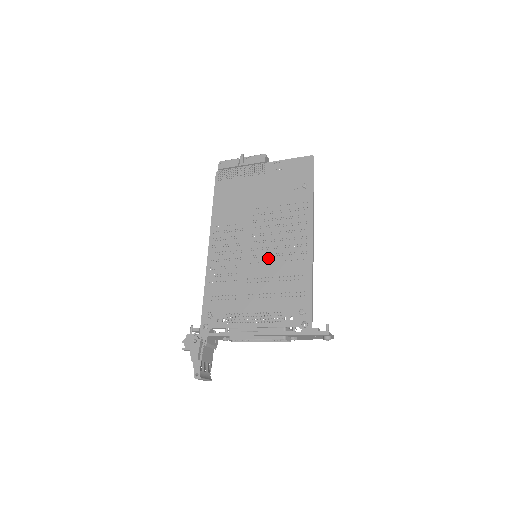
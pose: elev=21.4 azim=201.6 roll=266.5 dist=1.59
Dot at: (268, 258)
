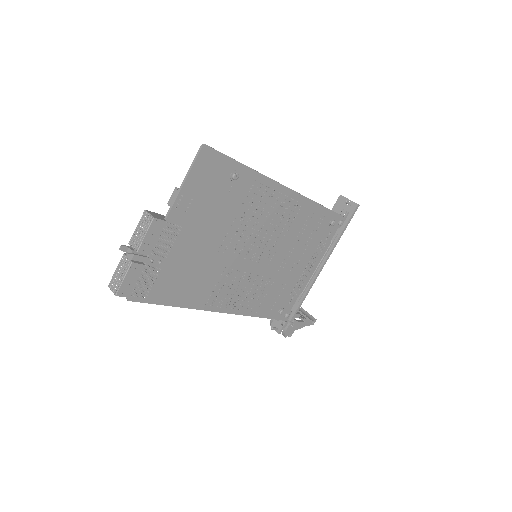
Dot at: (276, 245)
